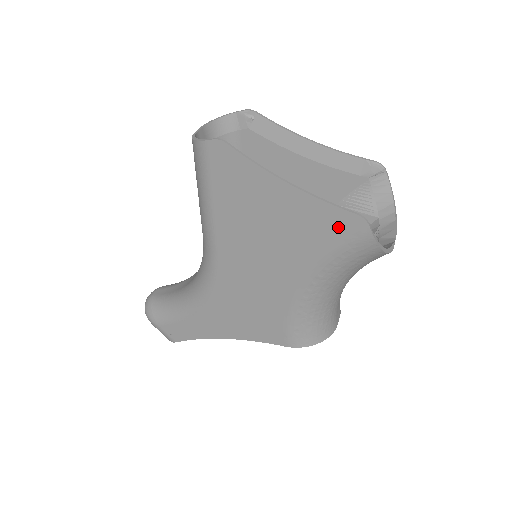
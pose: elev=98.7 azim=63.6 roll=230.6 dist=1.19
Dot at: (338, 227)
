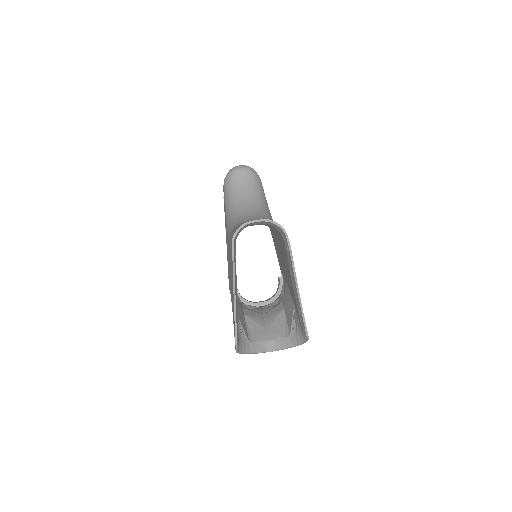
Dot at: (234, 331)
